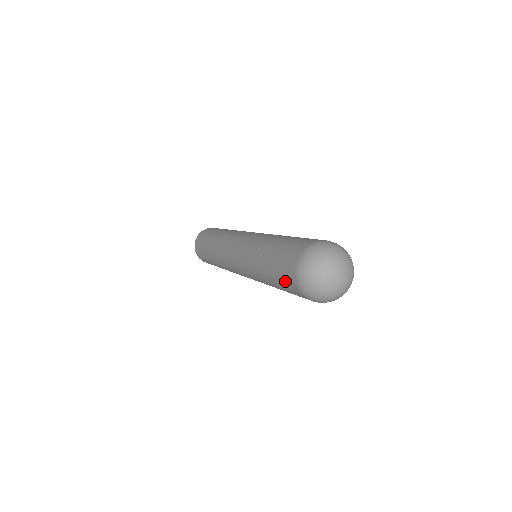
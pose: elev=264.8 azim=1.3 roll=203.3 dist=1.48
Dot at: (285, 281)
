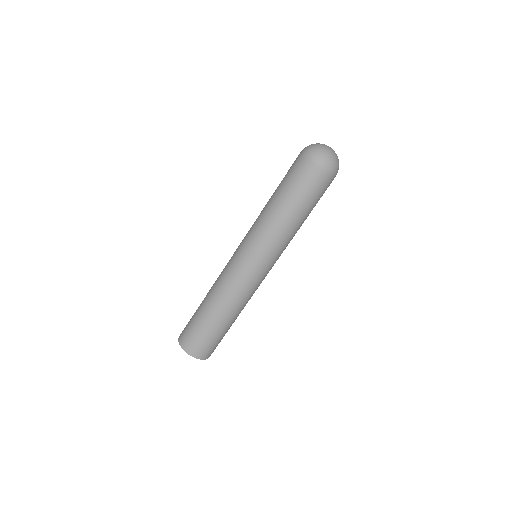
Dot at: (313, 185)
